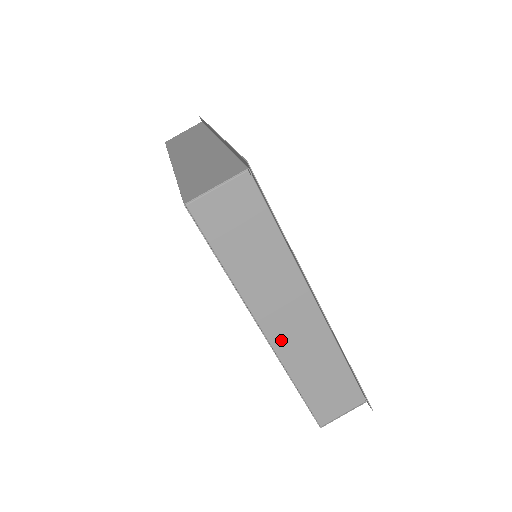
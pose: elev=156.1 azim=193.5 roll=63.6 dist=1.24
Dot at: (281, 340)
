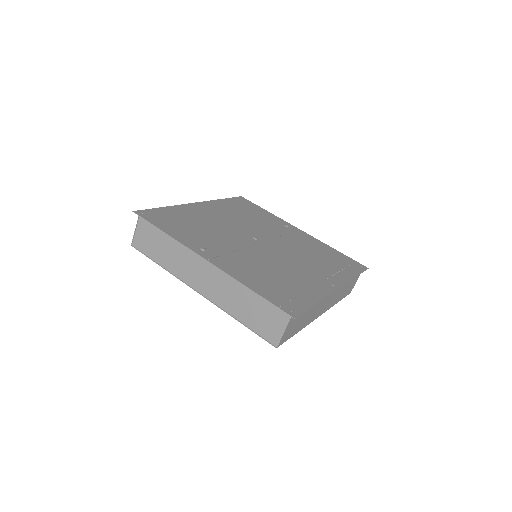
Dot at: (208, 292)
